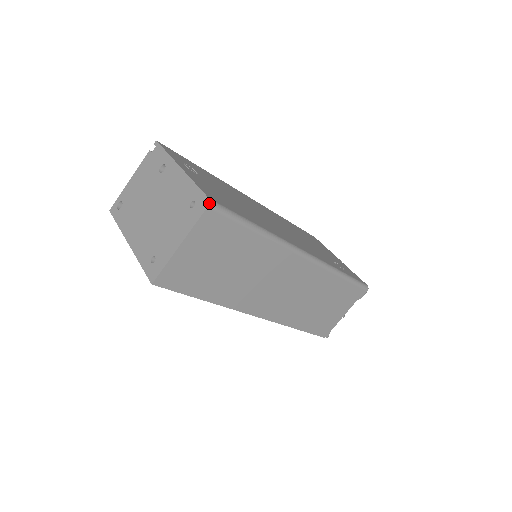
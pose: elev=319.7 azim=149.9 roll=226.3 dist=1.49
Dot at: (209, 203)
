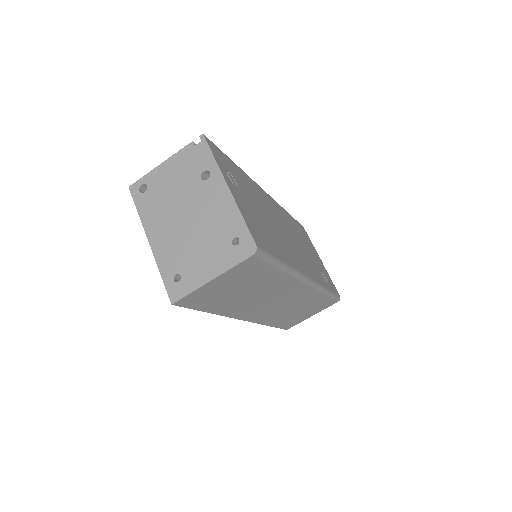
Dot at: (256, 251)
